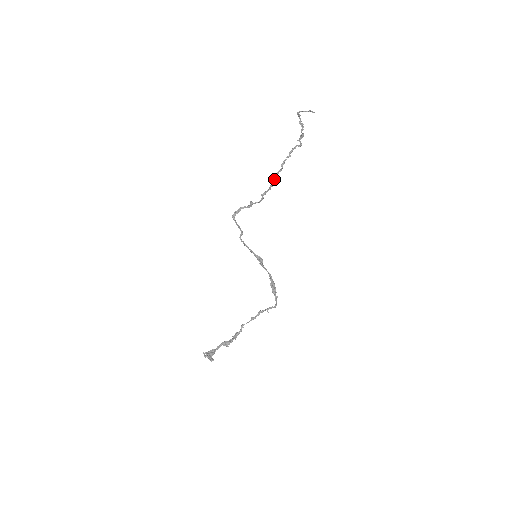
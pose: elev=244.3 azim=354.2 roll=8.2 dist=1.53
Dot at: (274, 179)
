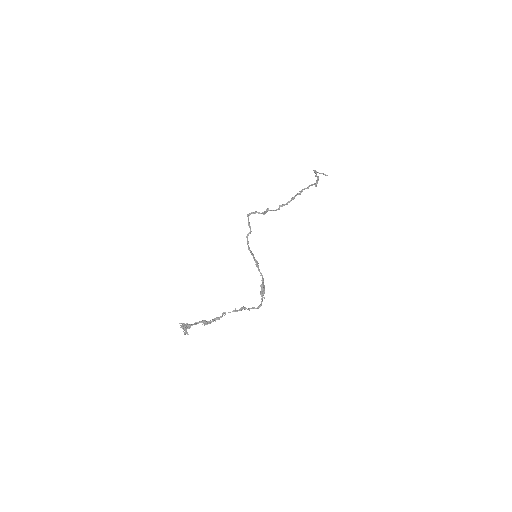
Dot at: (293, 197)
